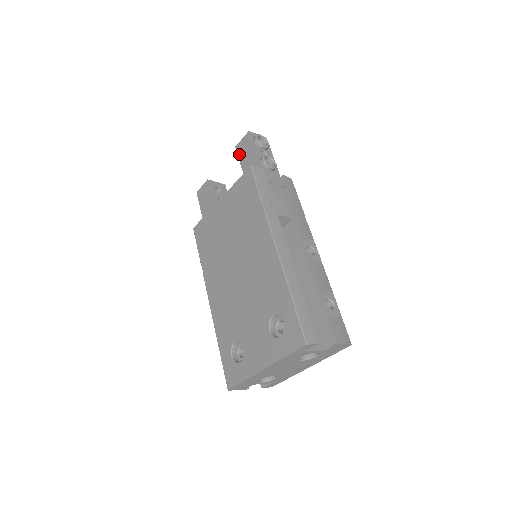
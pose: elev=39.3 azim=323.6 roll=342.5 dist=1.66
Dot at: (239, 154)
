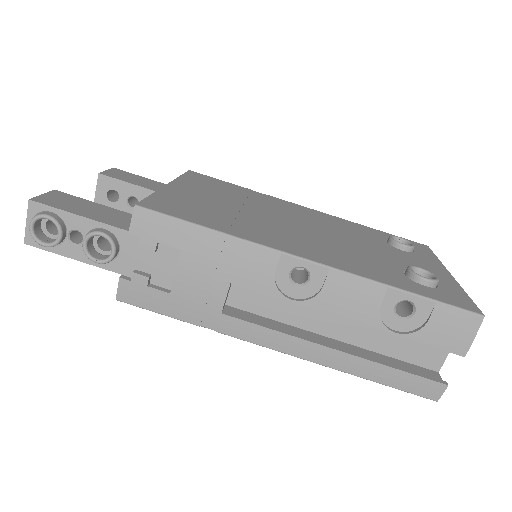
Dot at: occluded
